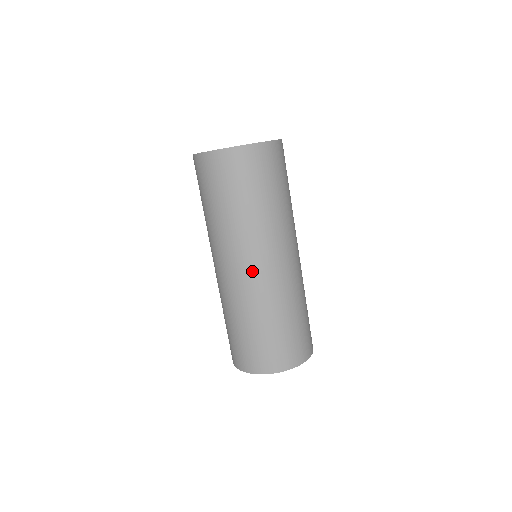
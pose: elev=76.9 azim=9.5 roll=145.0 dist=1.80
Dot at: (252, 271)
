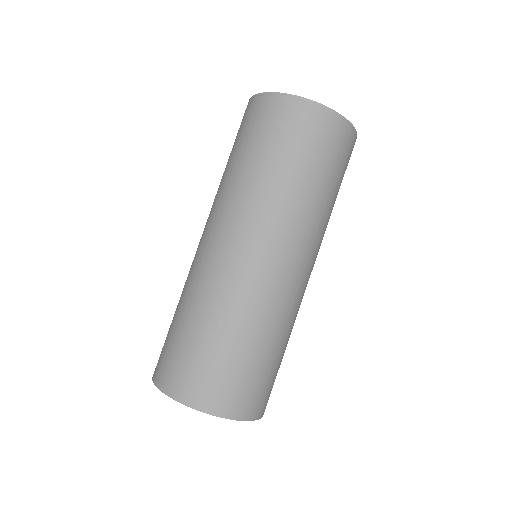
Dot at: (226, 249)
